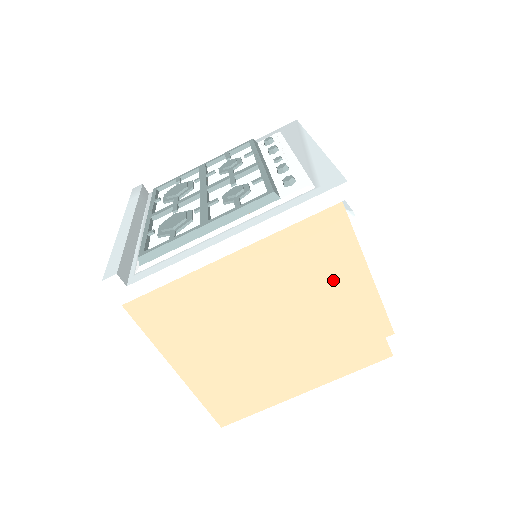
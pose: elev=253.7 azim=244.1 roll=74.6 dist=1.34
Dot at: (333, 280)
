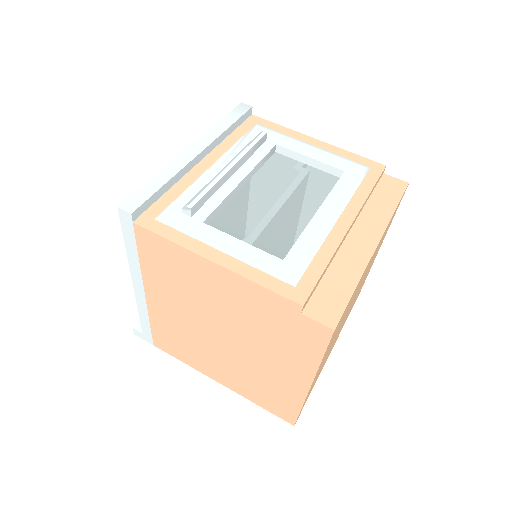
Dot at: (201, 281)
